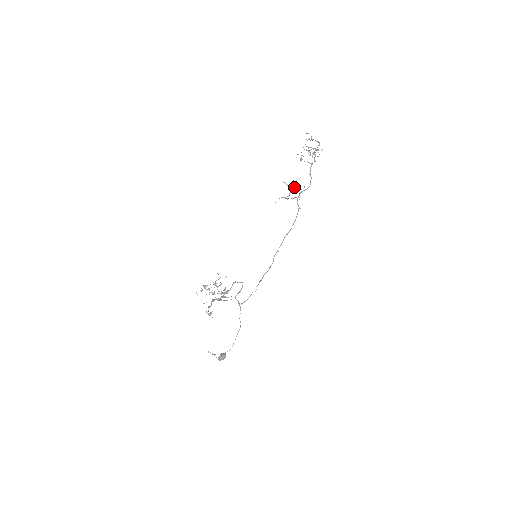
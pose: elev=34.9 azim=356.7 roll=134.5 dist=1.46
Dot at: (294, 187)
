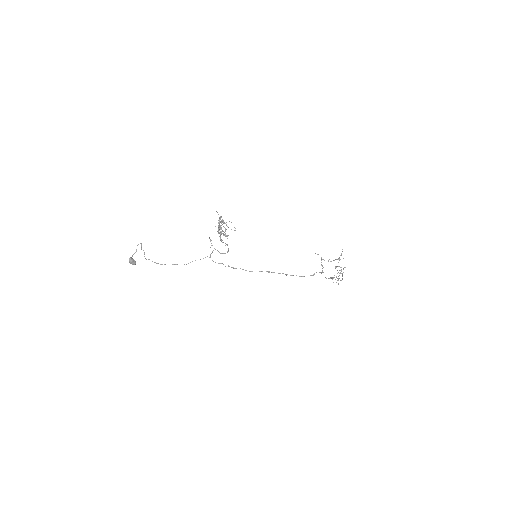
Dot at: occluded
